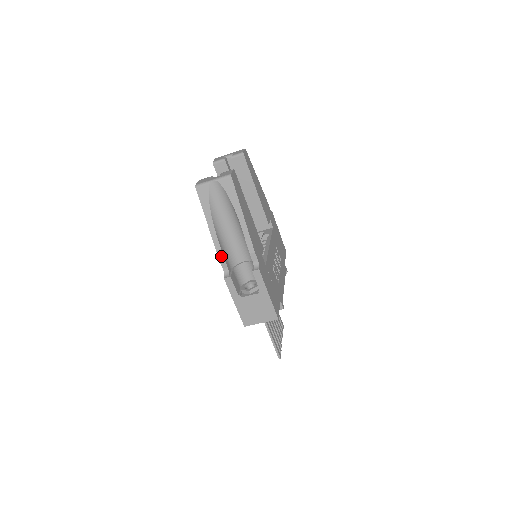
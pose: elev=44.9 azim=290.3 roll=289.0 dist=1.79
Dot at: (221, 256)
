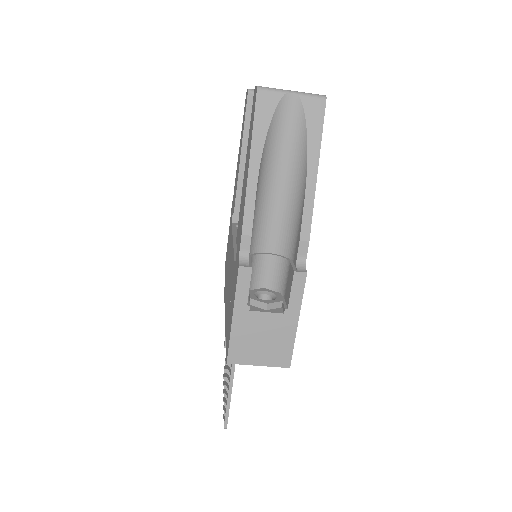
Dot at: (248, 226)
